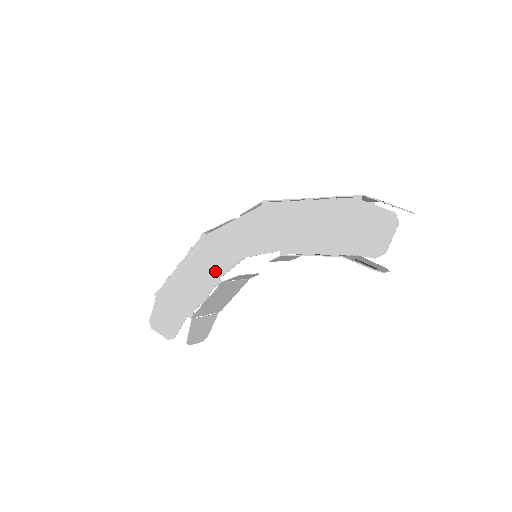
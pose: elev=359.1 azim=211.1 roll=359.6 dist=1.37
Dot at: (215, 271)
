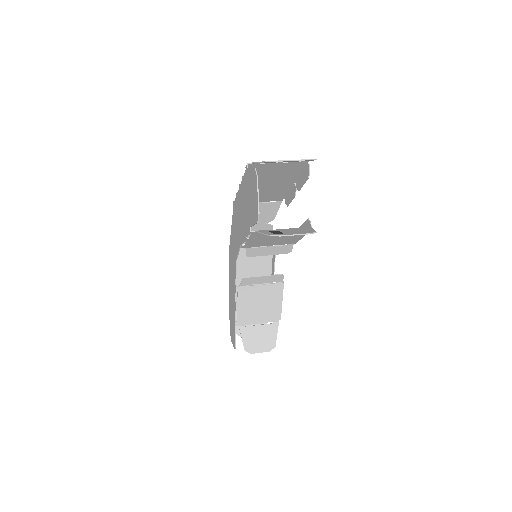
Dot at: (234, 278)
